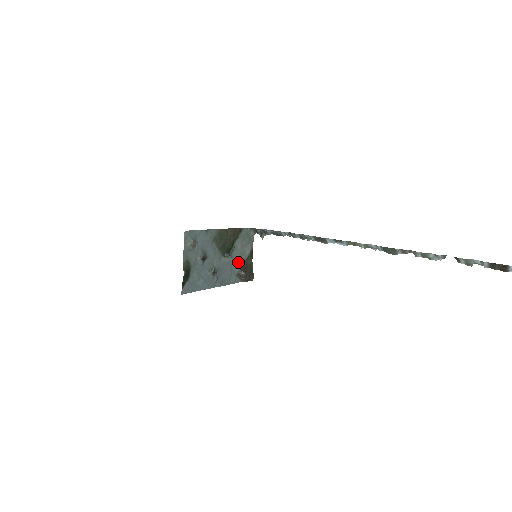
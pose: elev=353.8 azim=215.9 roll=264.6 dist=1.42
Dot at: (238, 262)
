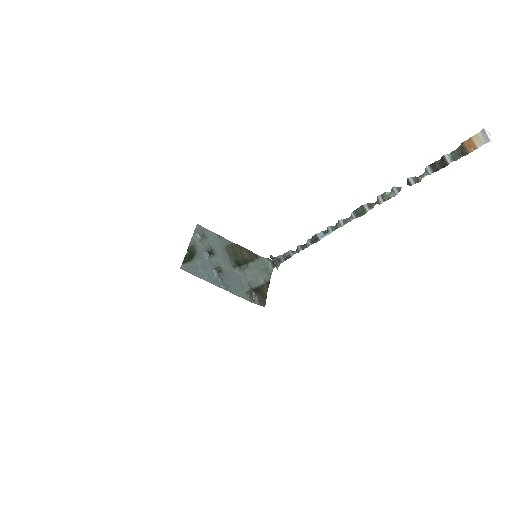
Dot at: (250, 282)
